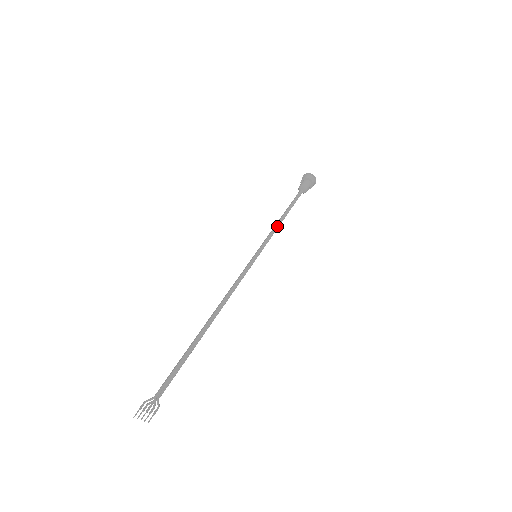
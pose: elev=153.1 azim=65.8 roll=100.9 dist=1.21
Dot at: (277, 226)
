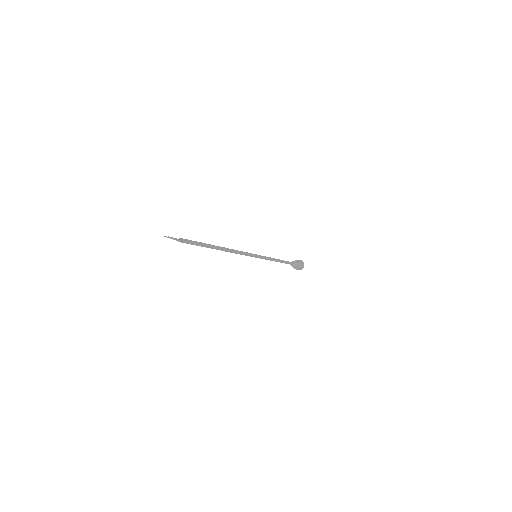
Dot at: (273, 259)
